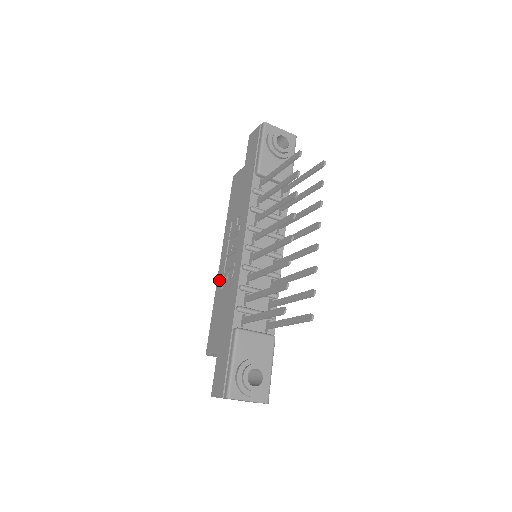
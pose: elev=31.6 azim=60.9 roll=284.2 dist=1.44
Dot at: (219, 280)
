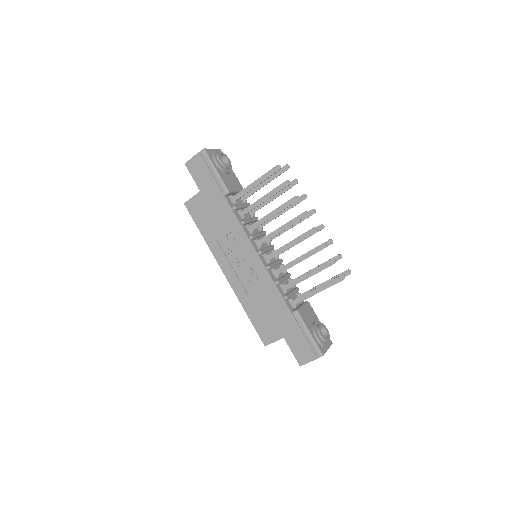
Dot at: (238, 289)
